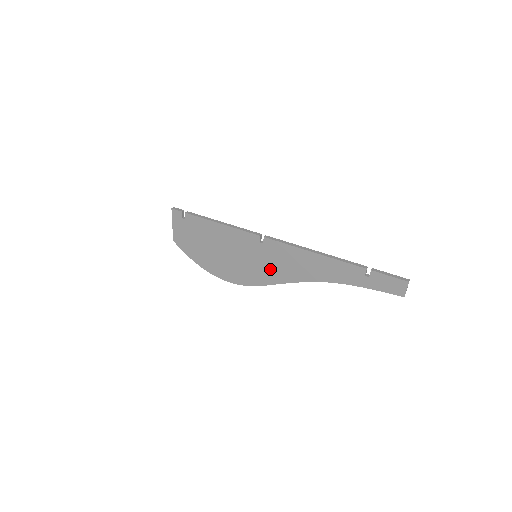
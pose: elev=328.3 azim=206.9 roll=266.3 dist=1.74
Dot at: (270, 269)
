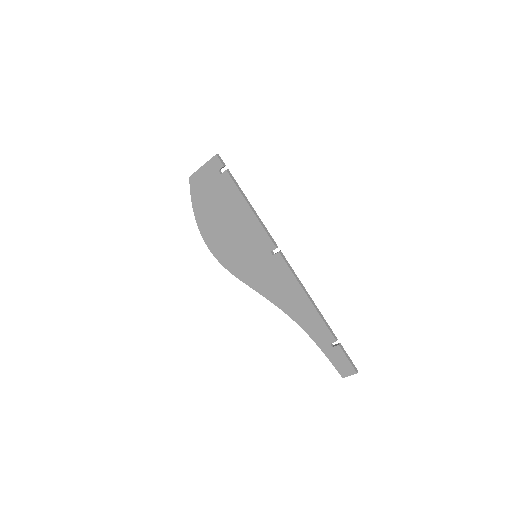
Dot at: (259, 275)
